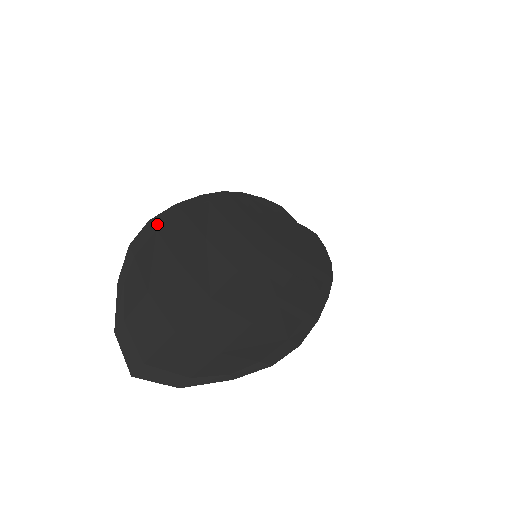
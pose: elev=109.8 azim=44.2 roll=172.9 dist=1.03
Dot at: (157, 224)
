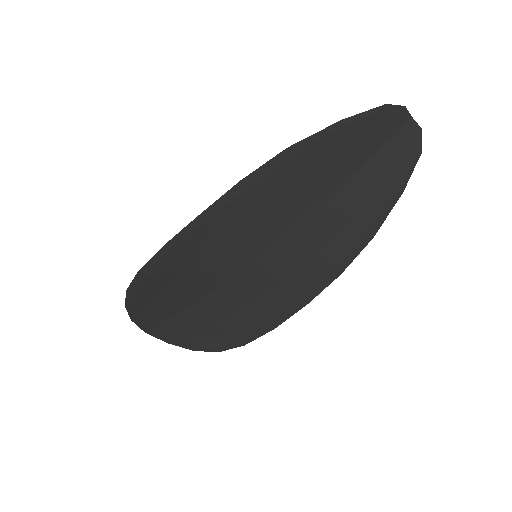
Dot at: (146, 271)
